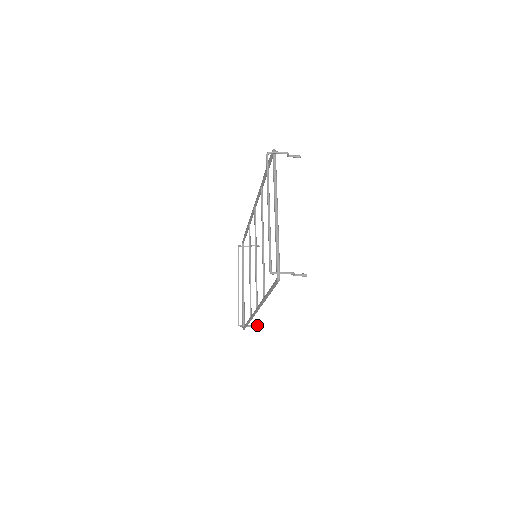
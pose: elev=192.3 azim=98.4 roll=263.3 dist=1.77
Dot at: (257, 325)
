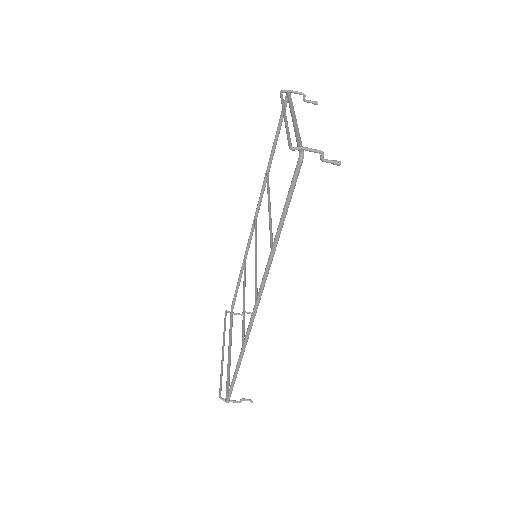
Dot at: (247, 399)
